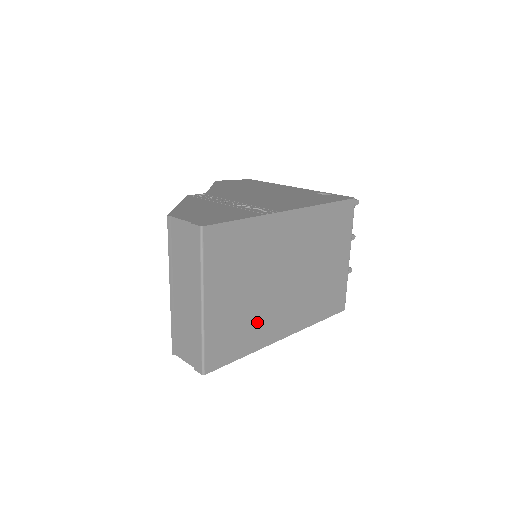
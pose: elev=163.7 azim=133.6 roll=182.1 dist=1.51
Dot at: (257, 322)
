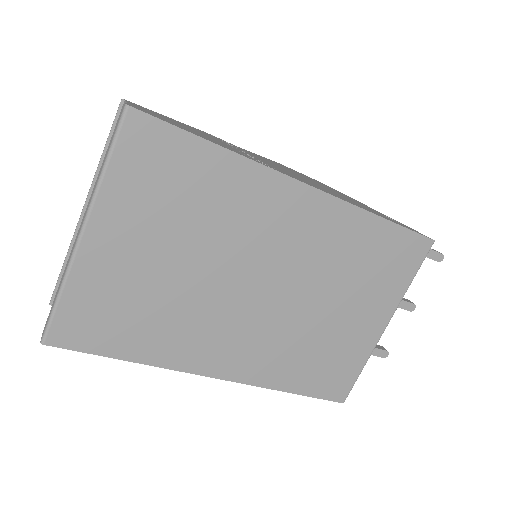
Dot at: (174, 322)
